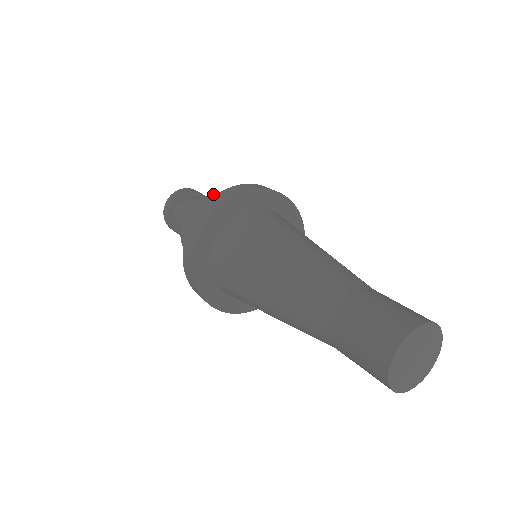
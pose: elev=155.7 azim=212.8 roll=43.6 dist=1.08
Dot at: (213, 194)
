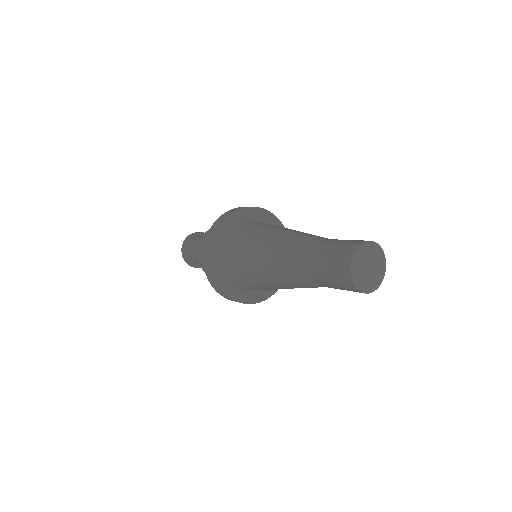
Dot at: occluded
